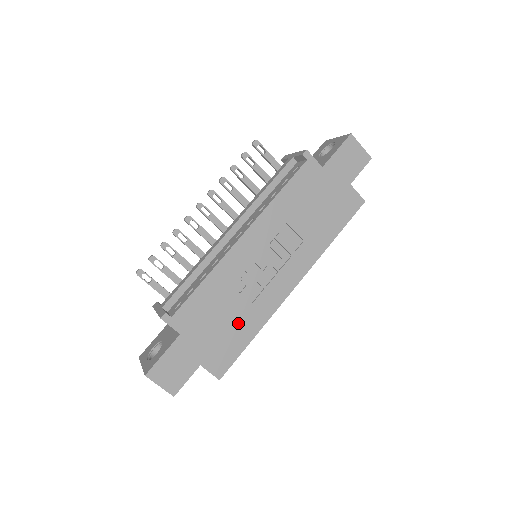
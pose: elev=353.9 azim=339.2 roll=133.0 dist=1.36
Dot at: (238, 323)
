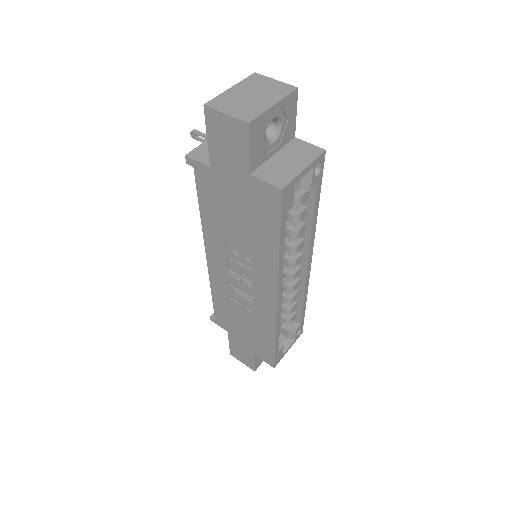
Dot at: (256, 328)
